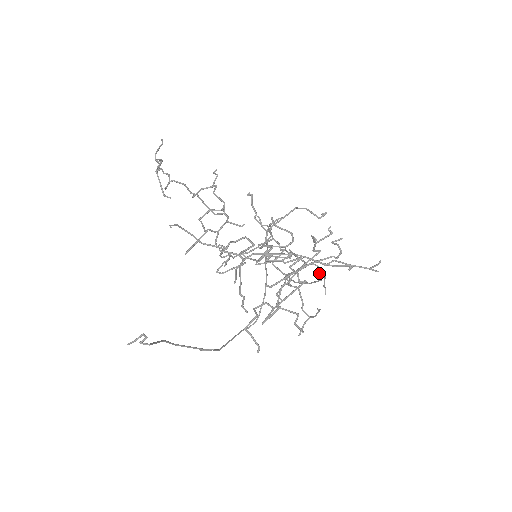
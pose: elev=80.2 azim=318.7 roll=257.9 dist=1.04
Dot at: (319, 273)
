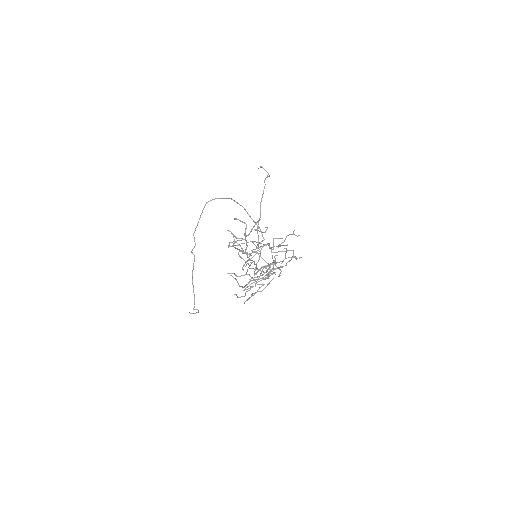
Dot at: occluded
